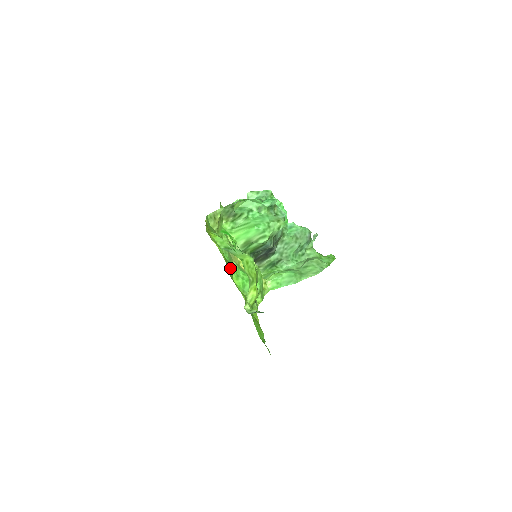
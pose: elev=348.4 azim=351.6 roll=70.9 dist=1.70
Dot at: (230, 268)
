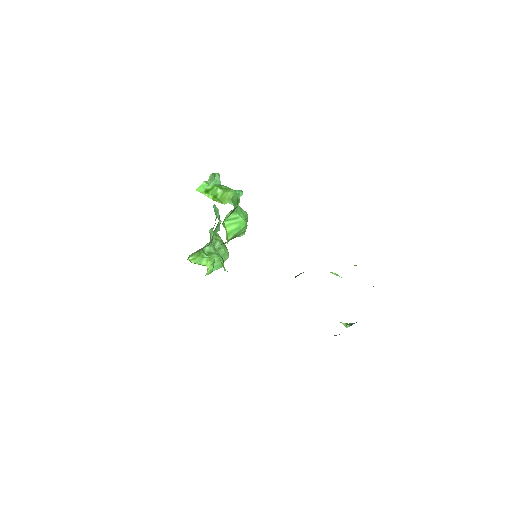
Dot at: occluded
